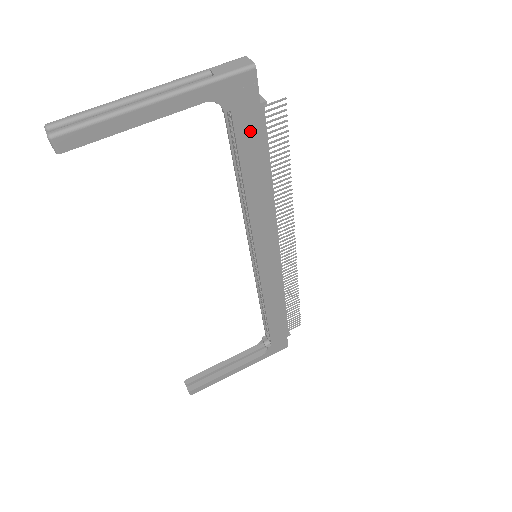
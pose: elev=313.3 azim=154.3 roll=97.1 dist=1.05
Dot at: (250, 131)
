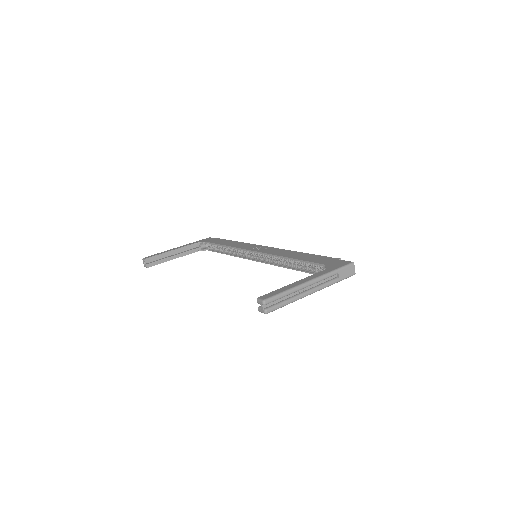
Dot at: occluded
